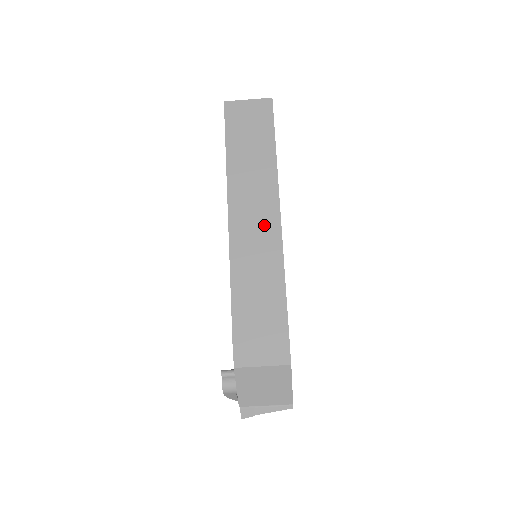
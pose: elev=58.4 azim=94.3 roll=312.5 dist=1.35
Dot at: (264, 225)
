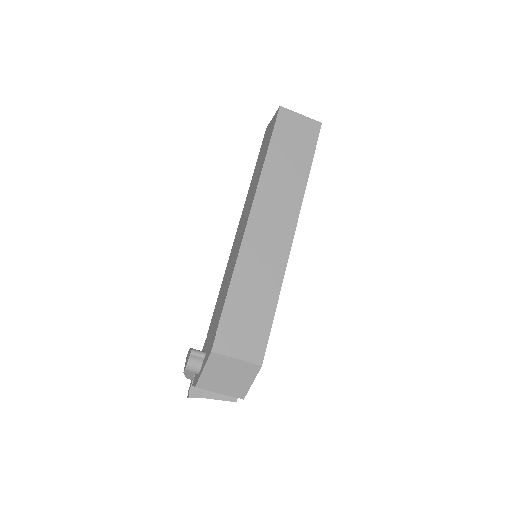
Dot at: (279, 233)
